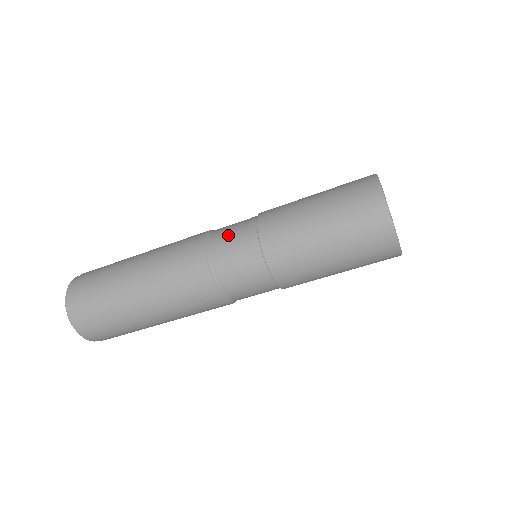
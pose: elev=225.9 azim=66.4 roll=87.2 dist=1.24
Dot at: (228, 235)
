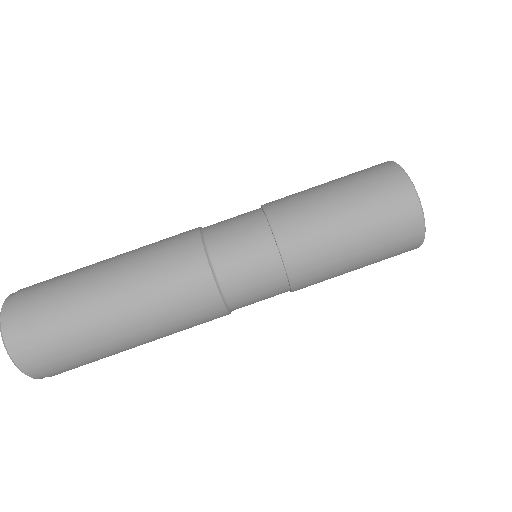
Dot at: (231, 230)
